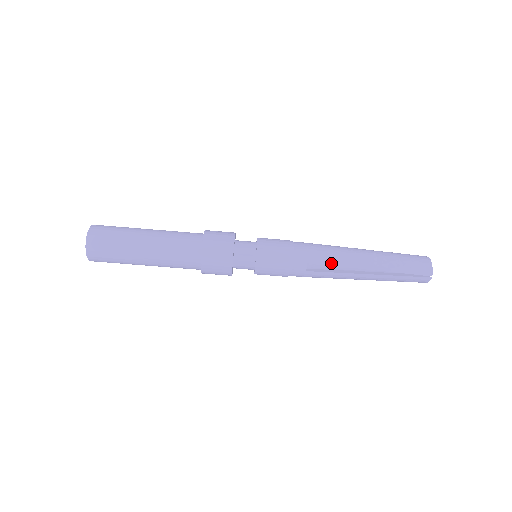
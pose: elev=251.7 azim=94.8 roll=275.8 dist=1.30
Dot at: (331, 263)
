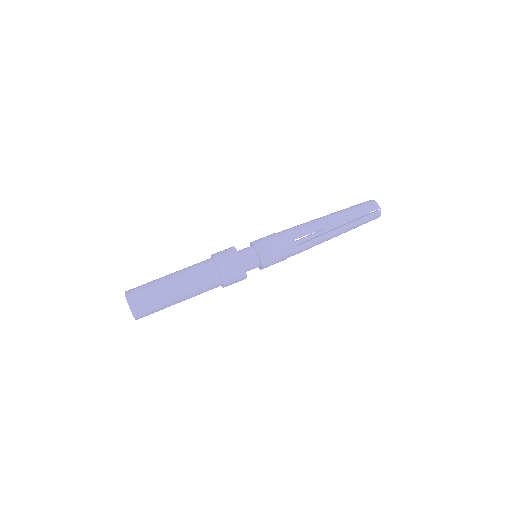
Dot at: (310, 232)
